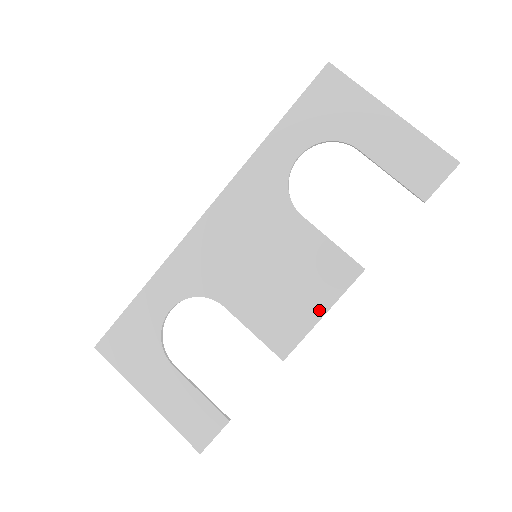
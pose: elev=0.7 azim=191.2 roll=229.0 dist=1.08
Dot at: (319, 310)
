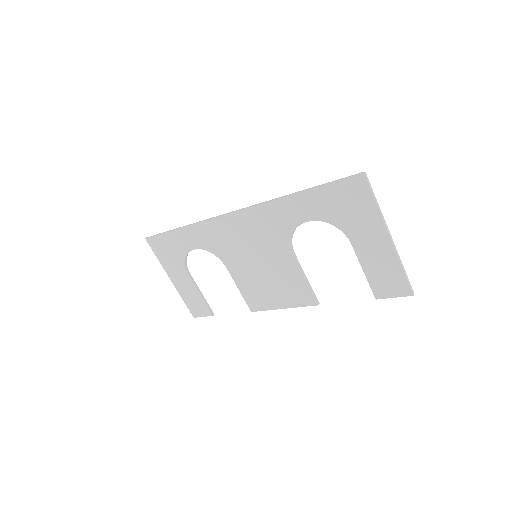
Dot at: (282, 305)
